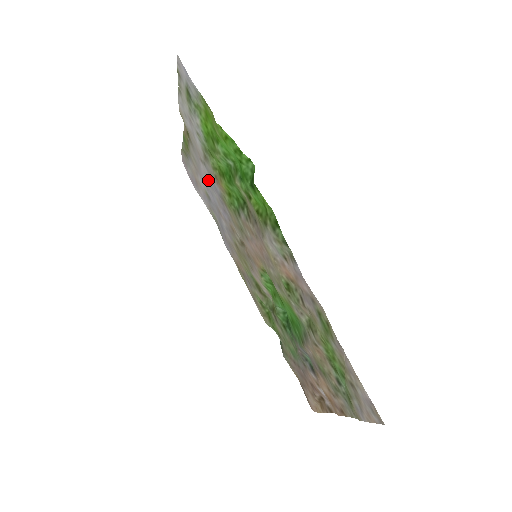
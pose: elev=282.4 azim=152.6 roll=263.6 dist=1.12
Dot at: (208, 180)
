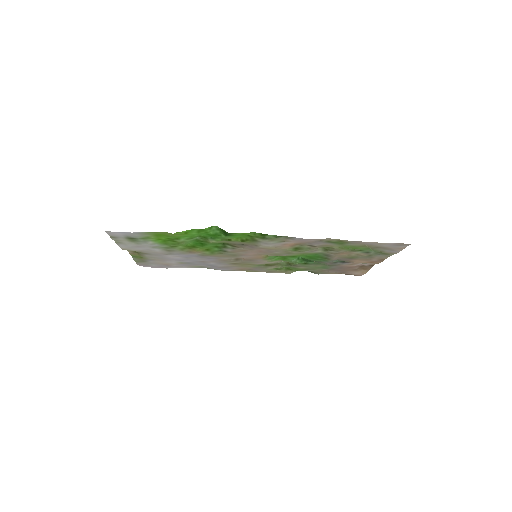
Dot at: (180, 257)
